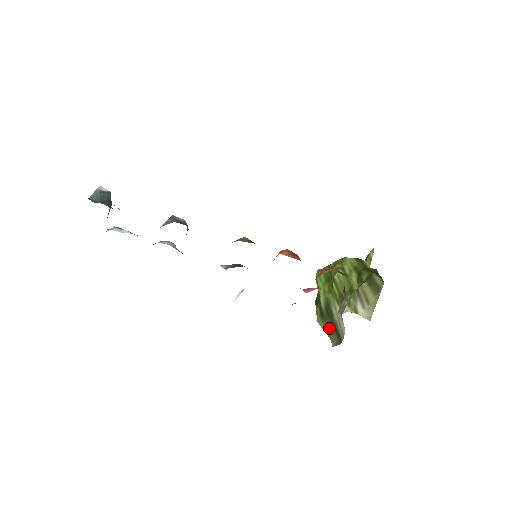
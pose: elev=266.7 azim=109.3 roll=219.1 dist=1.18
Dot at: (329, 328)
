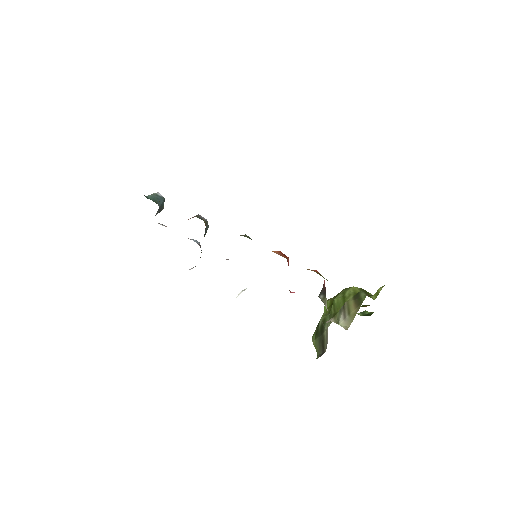
Dot at: (318, 343)
